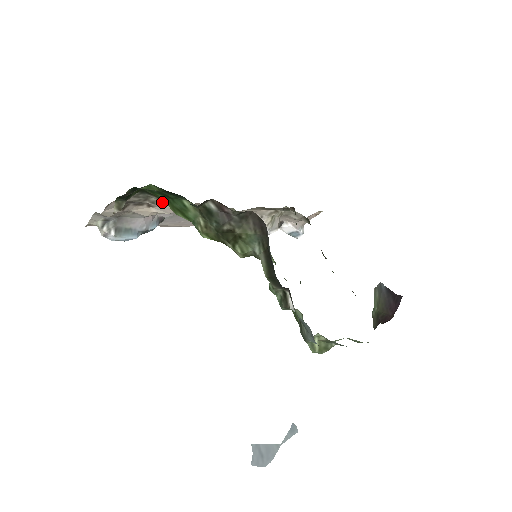
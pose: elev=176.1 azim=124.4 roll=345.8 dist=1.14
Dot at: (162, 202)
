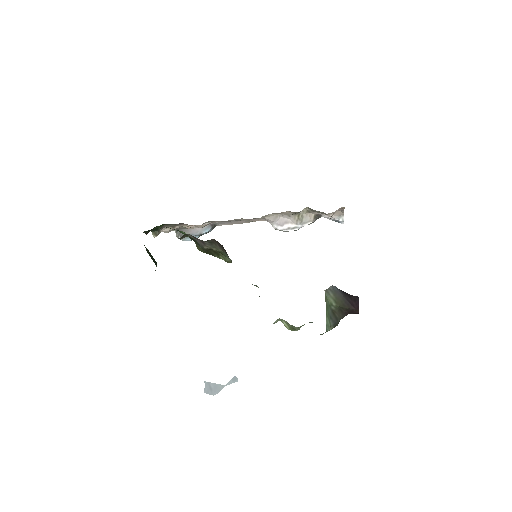
Dot at: (184, 227)
